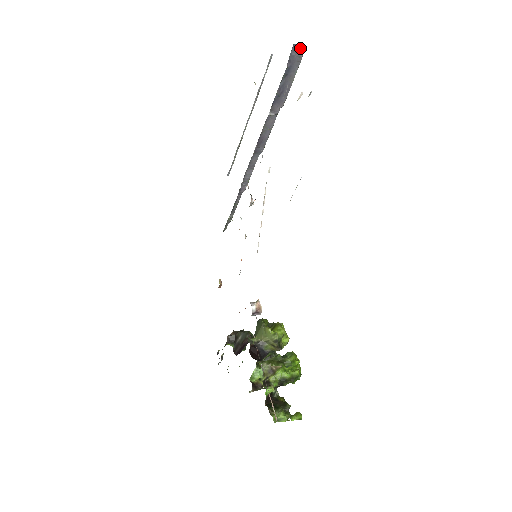
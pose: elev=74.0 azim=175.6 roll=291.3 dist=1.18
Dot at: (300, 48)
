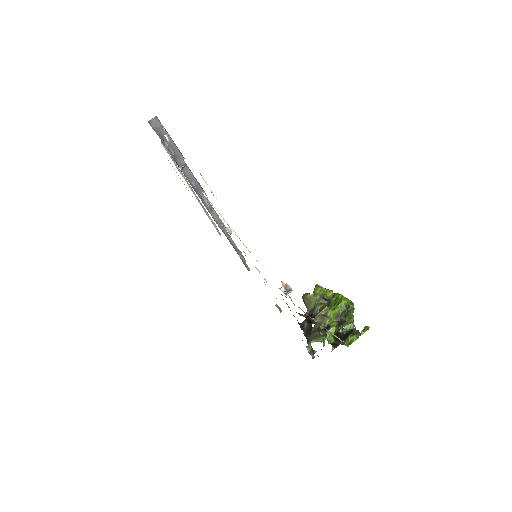
Dot at: (154, 120)
